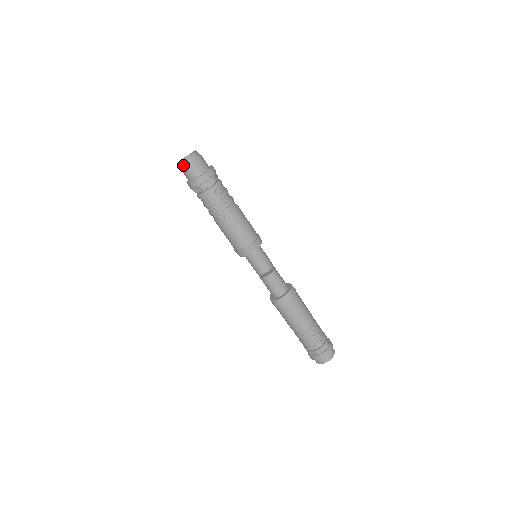
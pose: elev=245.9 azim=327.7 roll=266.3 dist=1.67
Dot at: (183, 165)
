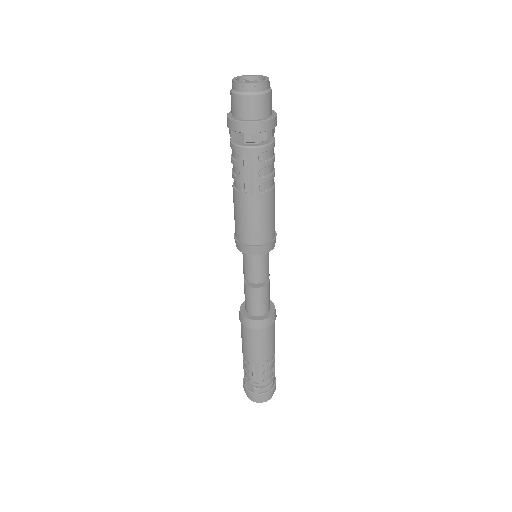
Dot at: (238, 89)
